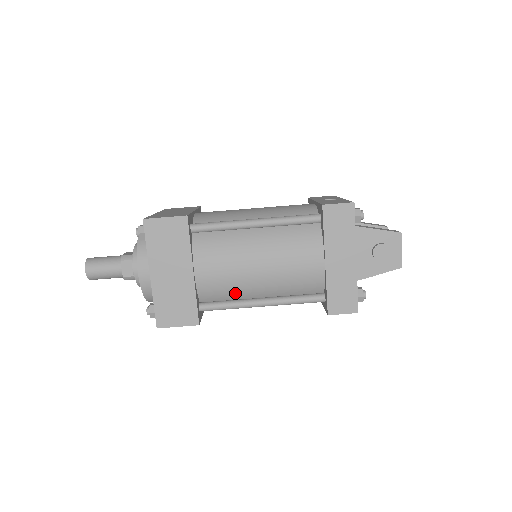
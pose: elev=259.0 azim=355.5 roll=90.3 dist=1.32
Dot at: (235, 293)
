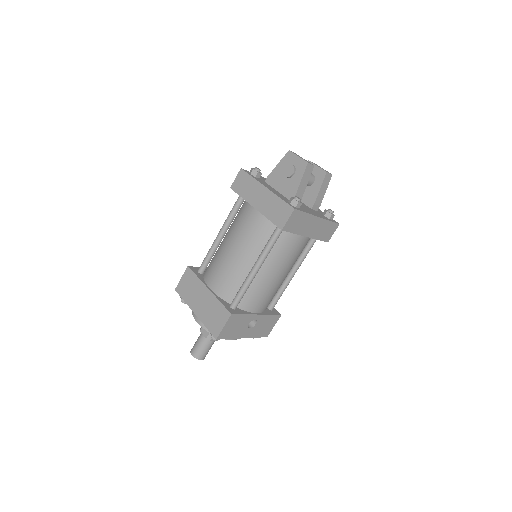
Dot at: (239, 279)
